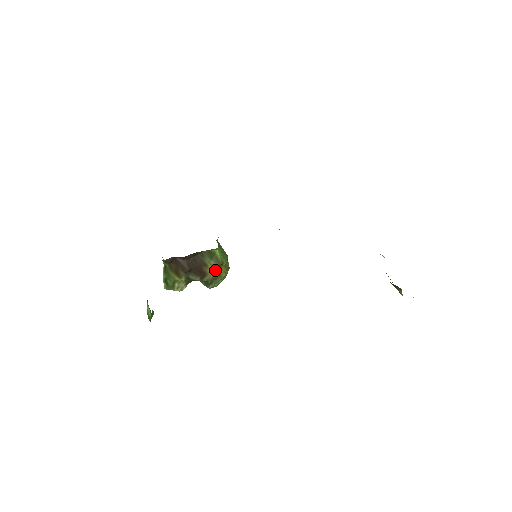
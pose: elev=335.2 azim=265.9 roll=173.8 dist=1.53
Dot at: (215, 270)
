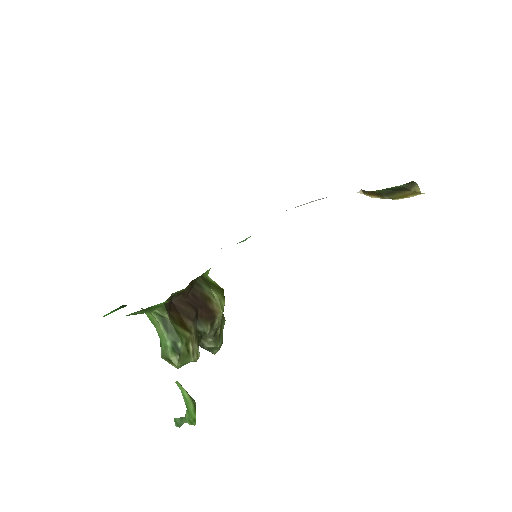
Dot at: (221, 303)
